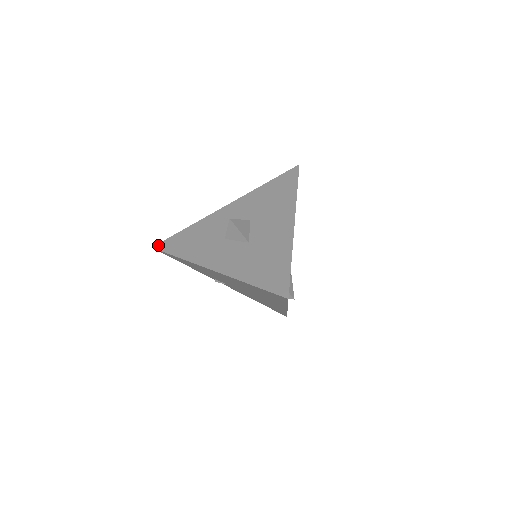
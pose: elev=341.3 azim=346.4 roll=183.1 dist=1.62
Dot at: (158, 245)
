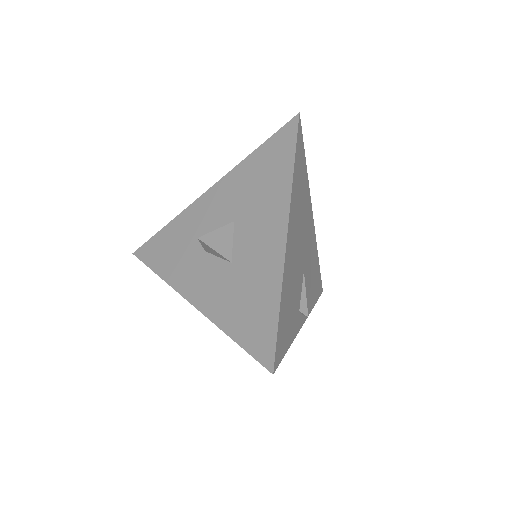
Dot at: (138, 251)
